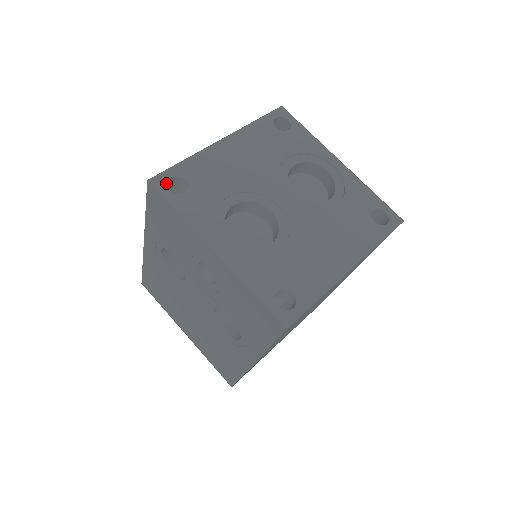
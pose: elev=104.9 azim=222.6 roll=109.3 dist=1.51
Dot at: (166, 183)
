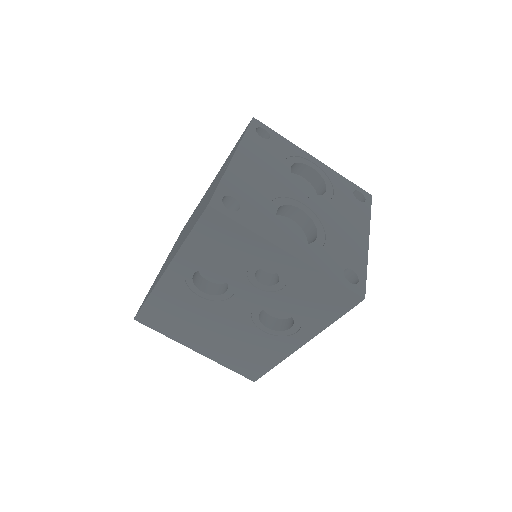
Dot at: (223, 204)
